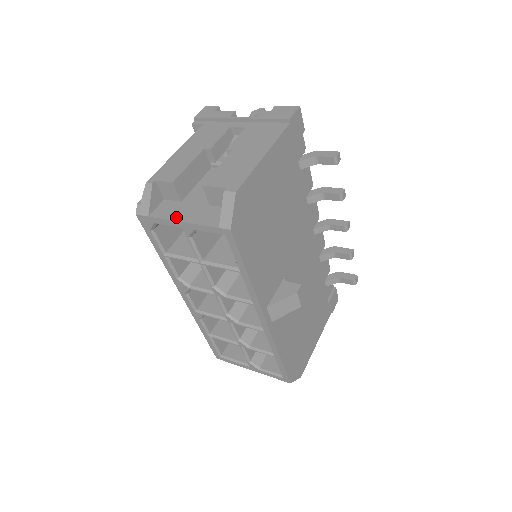
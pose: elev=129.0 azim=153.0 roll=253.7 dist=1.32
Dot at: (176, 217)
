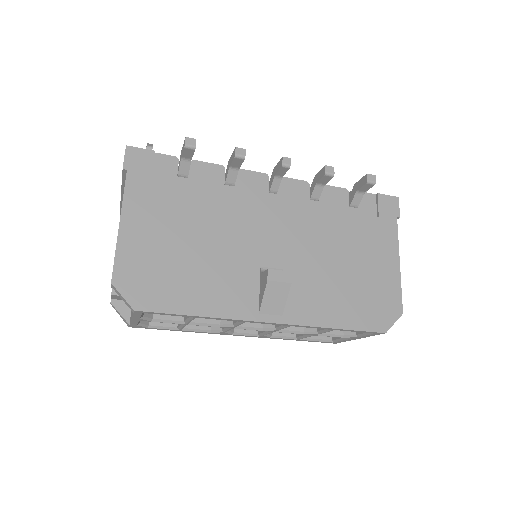
Dot at: (131, 316)
